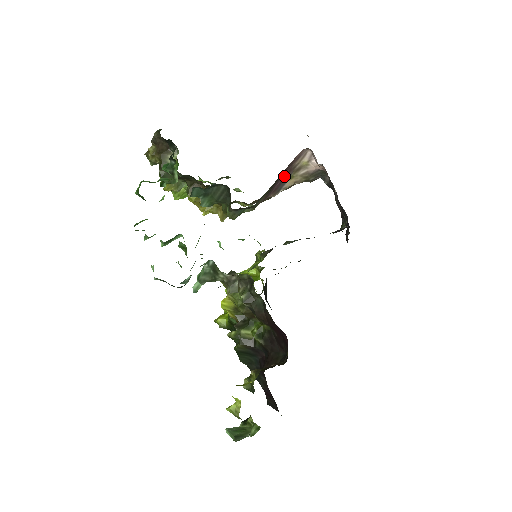
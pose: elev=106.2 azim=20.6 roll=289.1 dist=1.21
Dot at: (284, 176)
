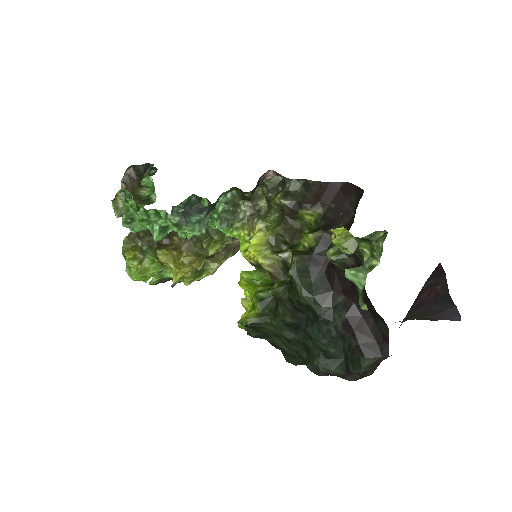
Dot at: occluded
